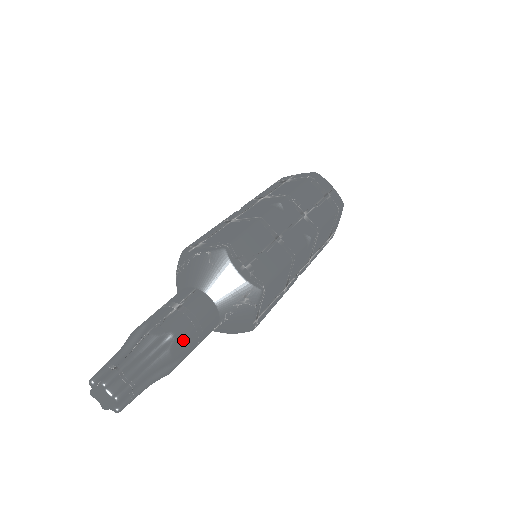
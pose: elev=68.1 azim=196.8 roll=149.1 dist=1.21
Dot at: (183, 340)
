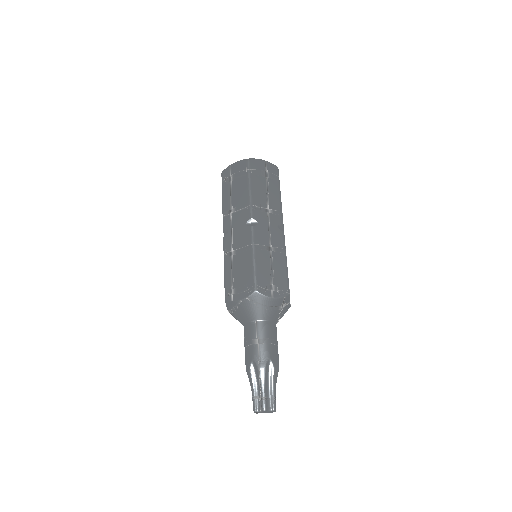
Dot at: (275, 356)
